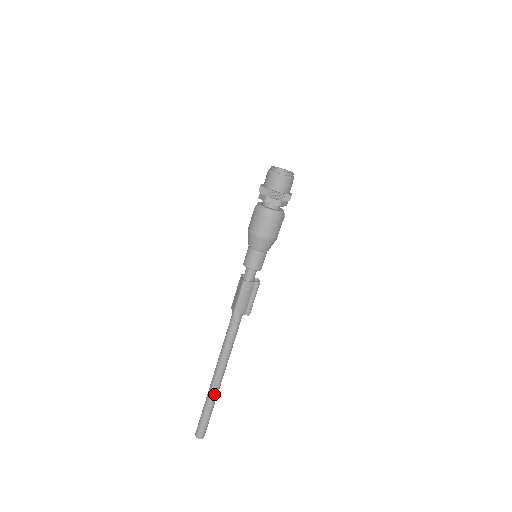
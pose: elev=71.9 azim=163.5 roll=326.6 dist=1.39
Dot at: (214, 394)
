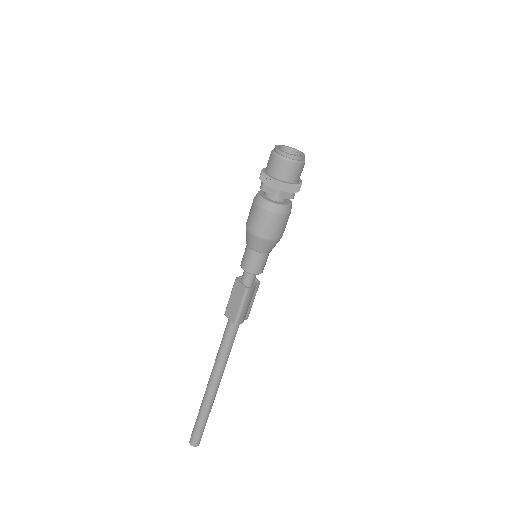
Dot at: (211, 404)
